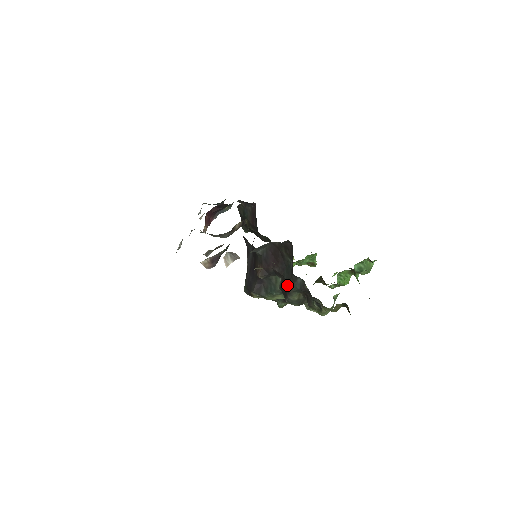
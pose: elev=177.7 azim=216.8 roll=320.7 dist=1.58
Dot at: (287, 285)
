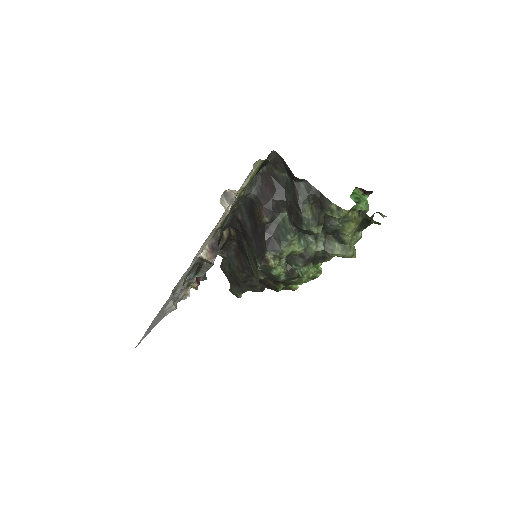
Dot at: (294, 203)
